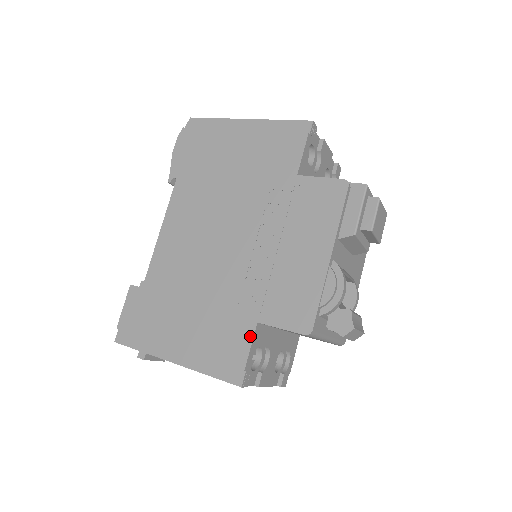
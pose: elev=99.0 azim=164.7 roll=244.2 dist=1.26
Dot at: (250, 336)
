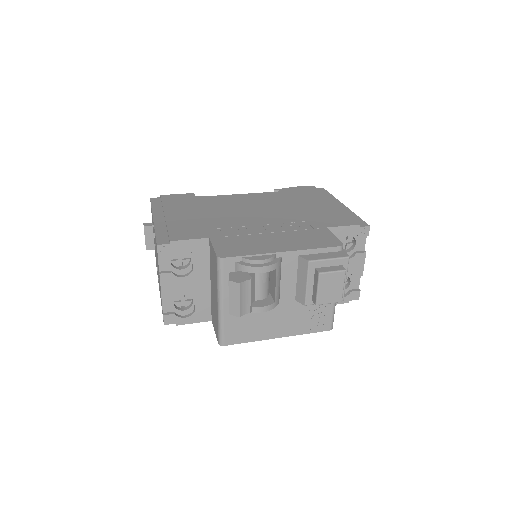
Dot at: (197, 237)
